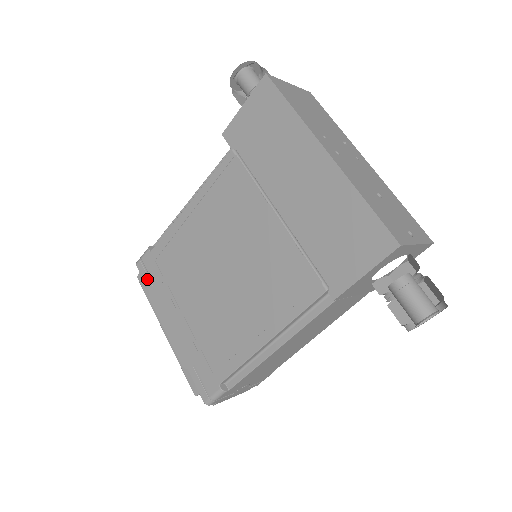
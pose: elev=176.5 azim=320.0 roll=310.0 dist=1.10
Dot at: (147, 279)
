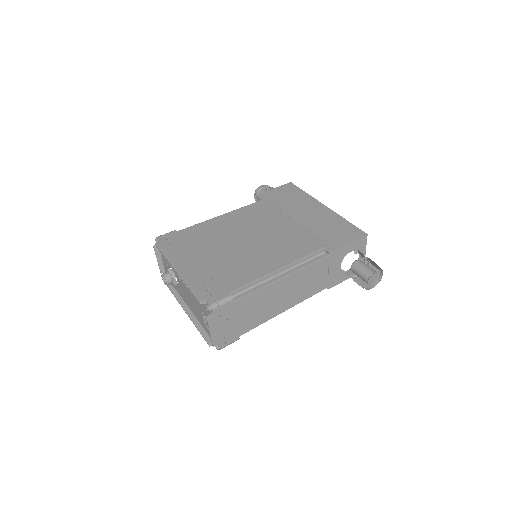
Dot at: (167, 243)
